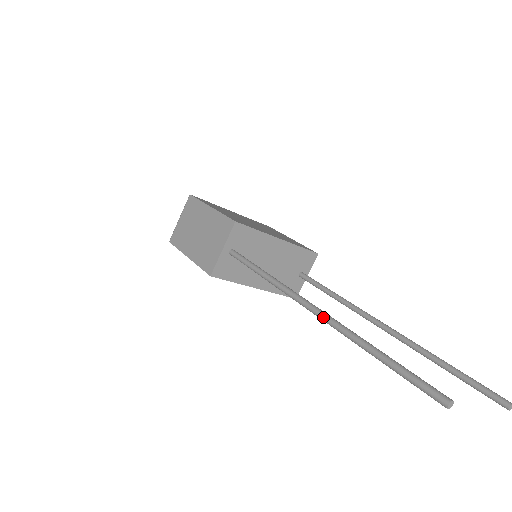
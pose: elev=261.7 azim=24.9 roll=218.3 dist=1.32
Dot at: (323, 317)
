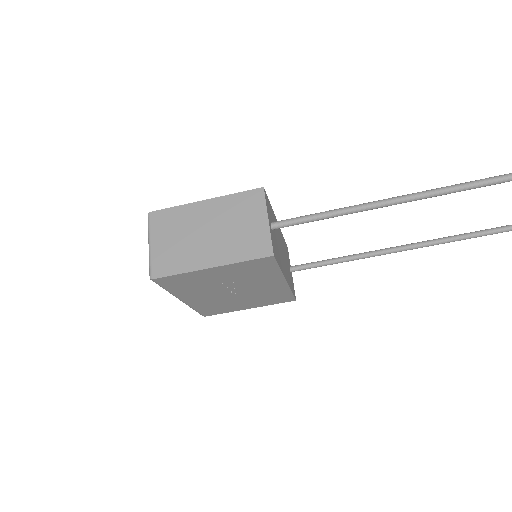
Dot at: (452, 187)
